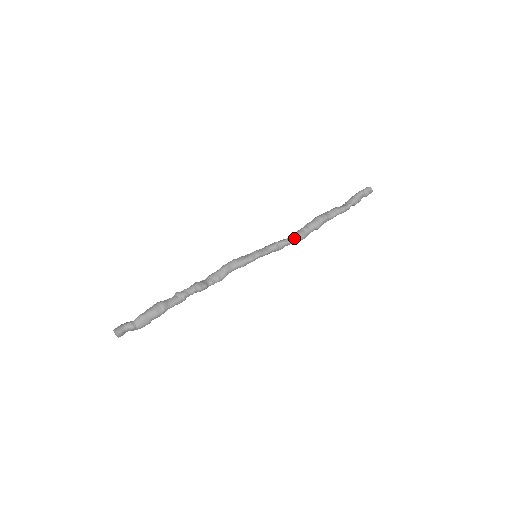
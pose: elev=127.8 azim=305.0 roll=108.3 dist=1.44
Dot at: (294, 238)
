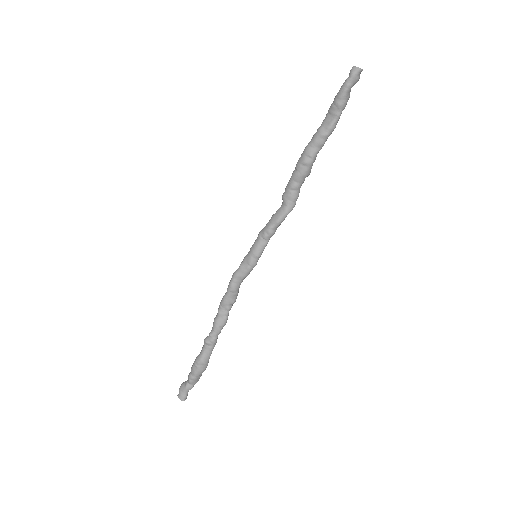
Dot at: (287, 210)
